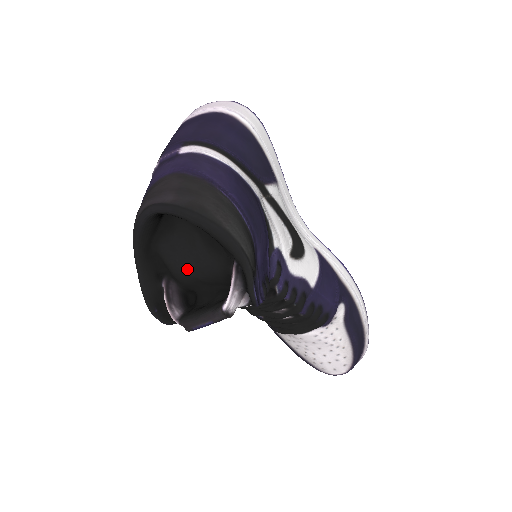
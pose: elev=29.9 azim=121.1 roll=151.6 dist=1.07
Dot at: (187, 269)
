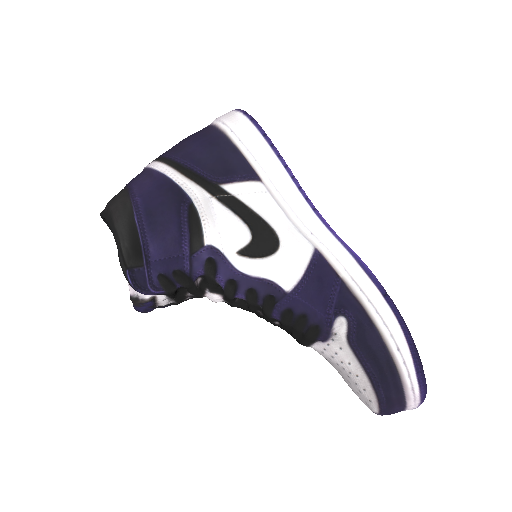
Dot at: occluded
